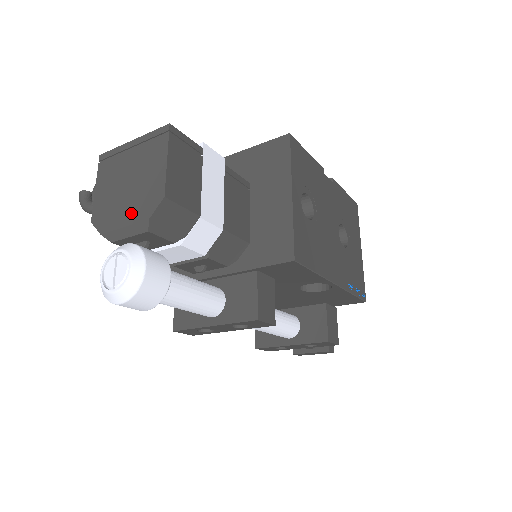
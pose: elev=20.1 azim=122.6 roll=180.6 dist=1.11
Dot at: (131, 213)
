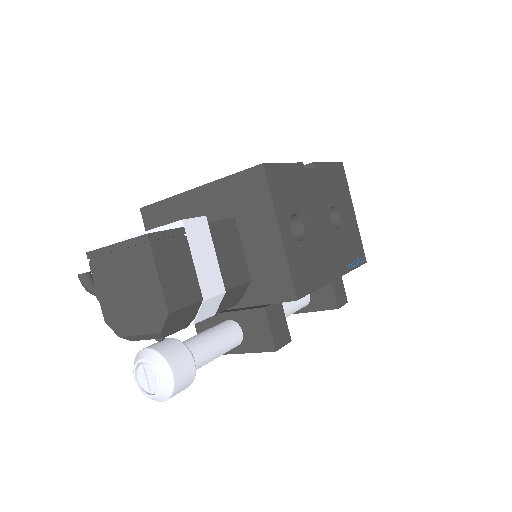
Dot at: (141, 323)
